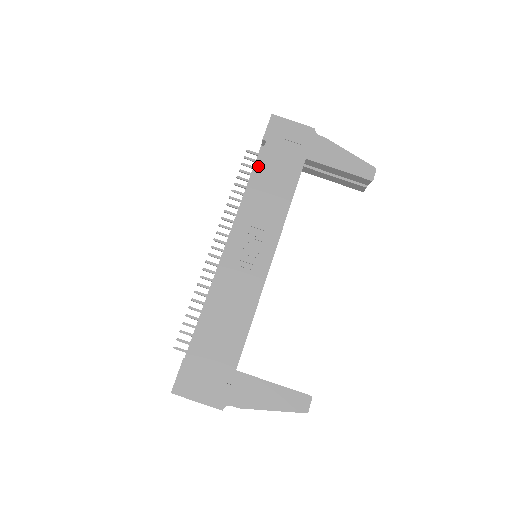
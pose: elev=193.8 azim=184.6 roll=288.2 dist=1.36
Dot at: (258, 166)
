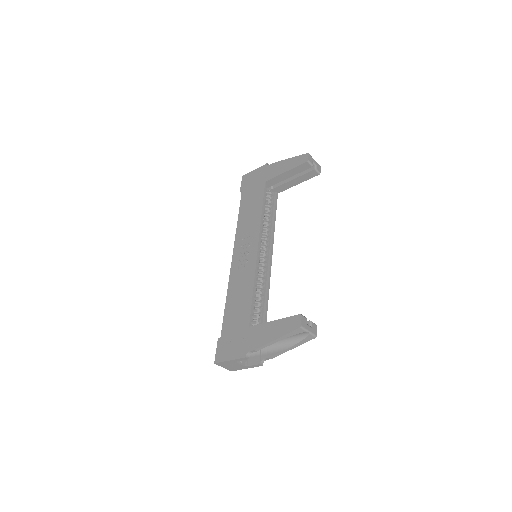
Dot at: (240, 206)
